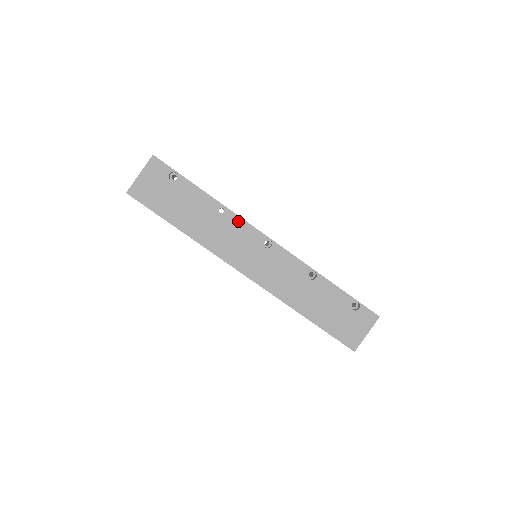
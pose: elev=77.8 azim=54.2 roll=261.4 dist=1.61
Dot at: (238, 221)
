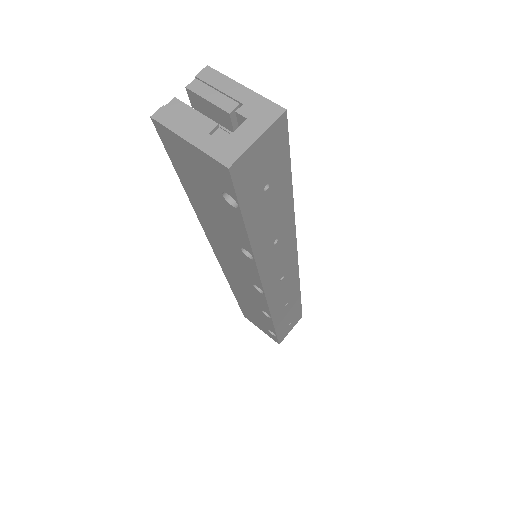
Dot at: (253, 268)
